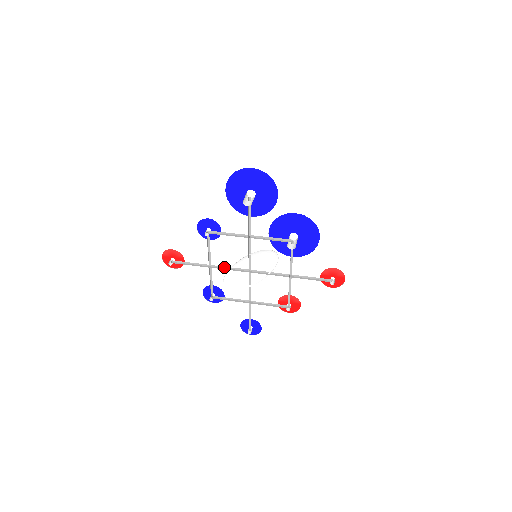
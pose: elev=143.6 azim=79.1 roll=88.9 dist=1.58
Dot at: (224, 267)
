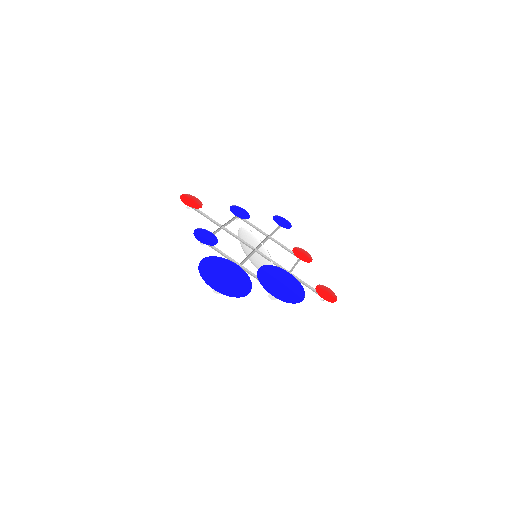
Dot at: (234, 234)
